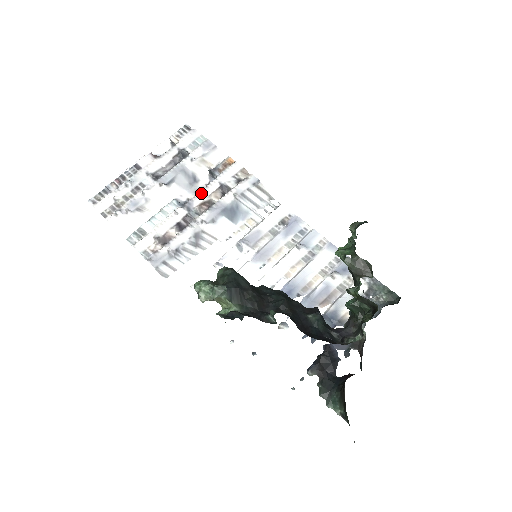
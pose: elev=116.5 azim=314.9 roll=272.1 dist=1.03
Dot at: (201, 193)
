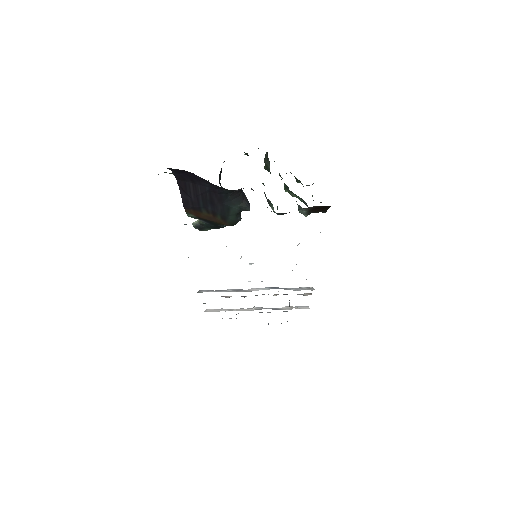
Dot at: occluded
